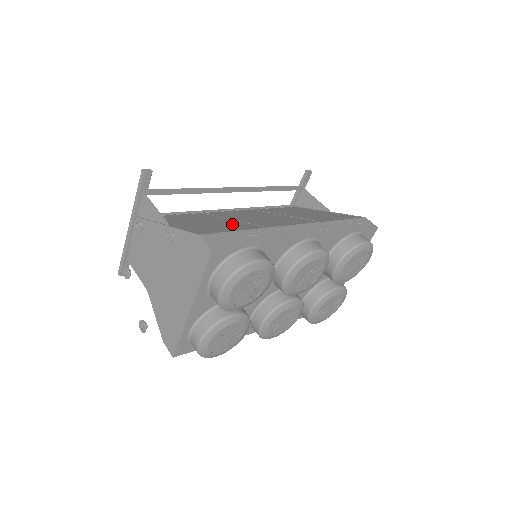
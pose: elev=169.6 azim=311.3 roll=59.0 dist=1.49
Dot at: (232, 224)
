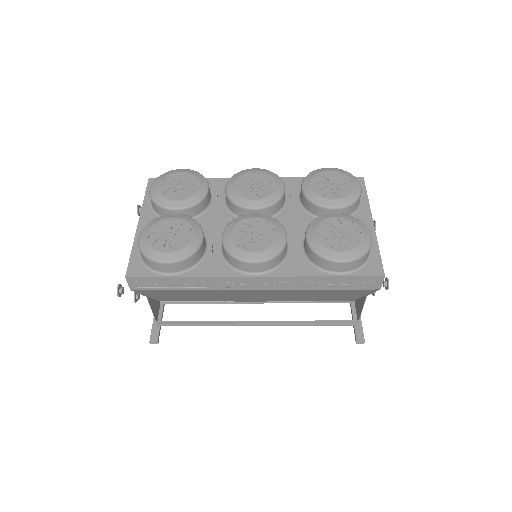
Dot at: occluded
